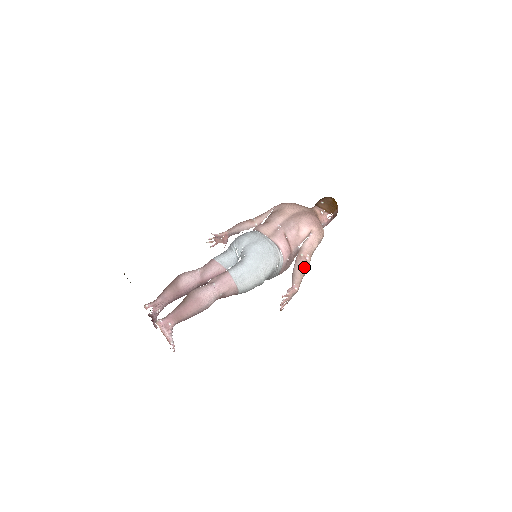
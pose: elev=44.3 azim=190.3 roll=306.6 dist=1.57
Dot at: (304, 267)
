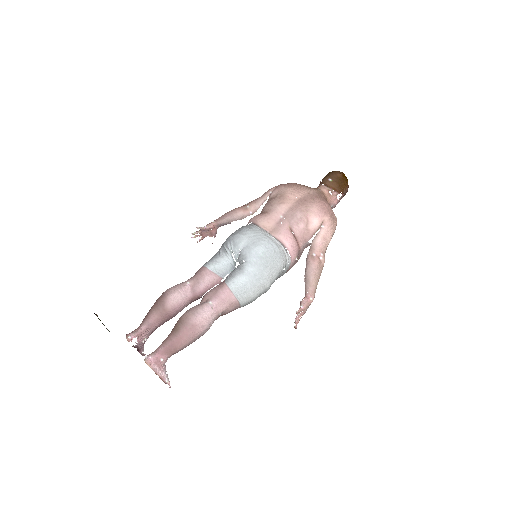
Dot at: (318, 270)
